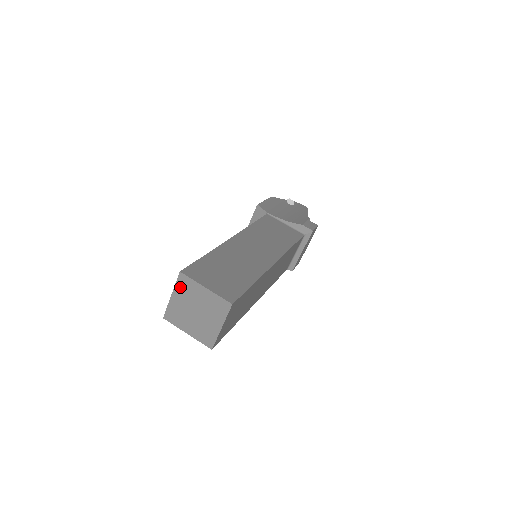
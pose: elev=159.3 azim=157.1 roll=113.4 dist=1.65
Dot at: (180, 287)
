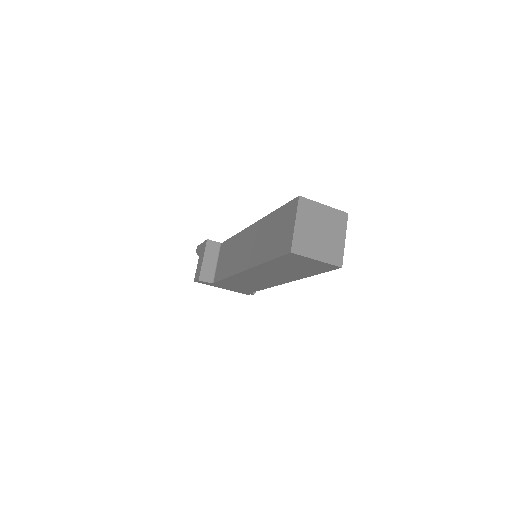
Dot at: (302, 211)
